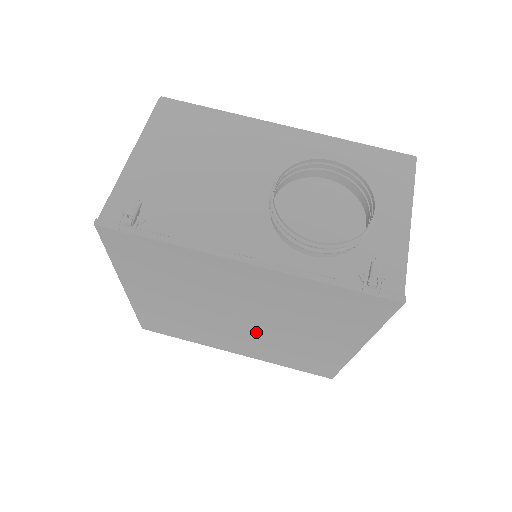
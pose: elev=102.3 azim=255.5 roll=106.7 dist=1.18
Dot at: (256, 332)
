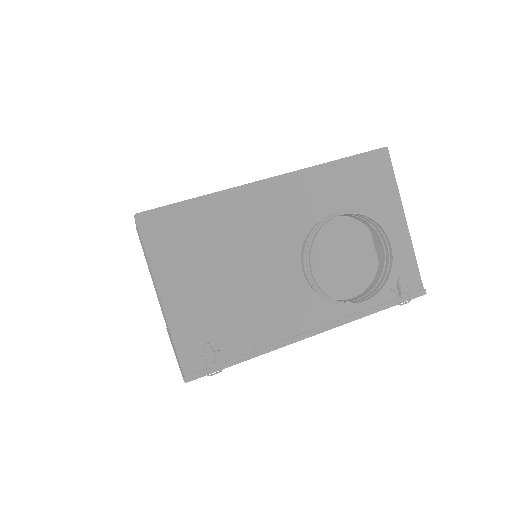
Dot at: occluded
